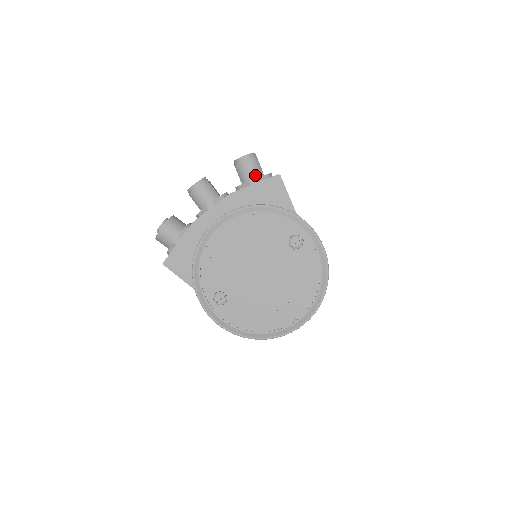
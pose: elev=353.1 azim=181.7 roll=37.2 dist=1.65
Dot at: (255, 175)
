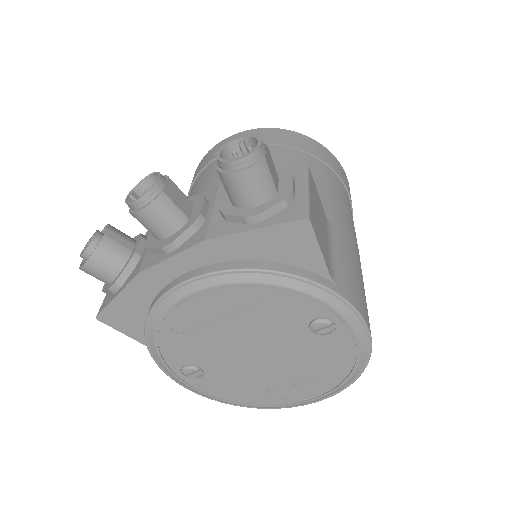
Dot at: (258, 199)
